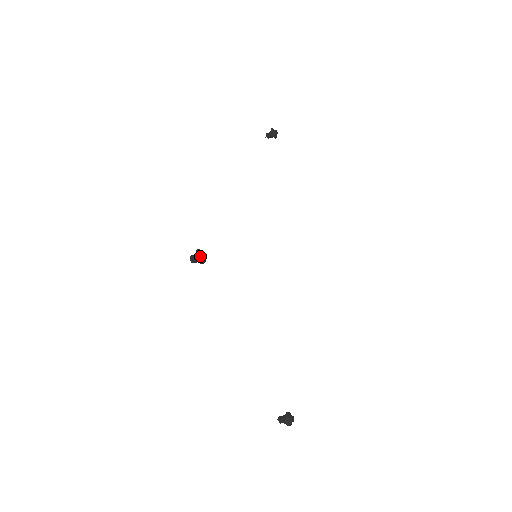
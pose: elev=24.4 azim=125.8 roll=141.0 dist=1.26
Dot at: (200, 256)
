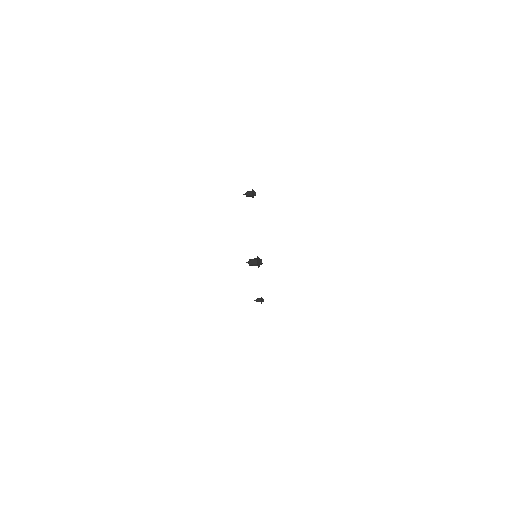
Dot at: (254, 191)
